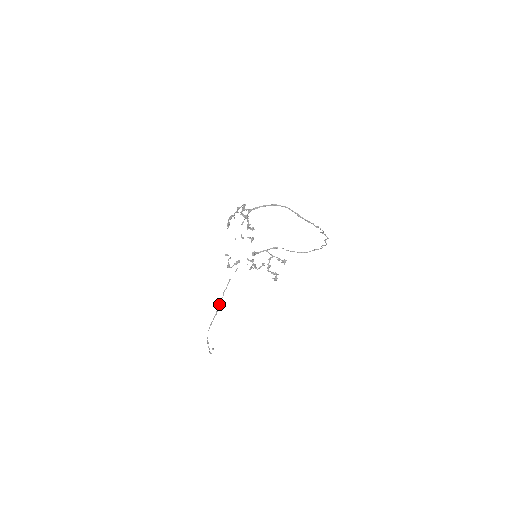
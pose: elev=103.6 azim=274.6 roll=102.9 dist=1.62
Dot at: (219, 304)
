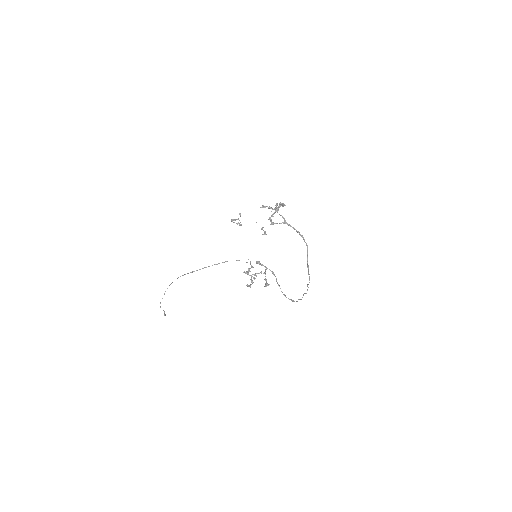
Dot at: occluded
